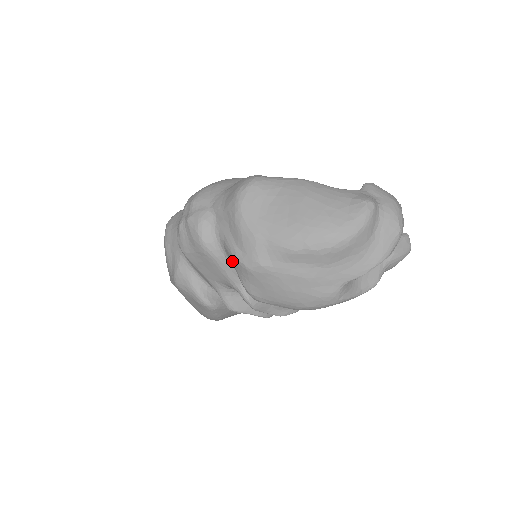
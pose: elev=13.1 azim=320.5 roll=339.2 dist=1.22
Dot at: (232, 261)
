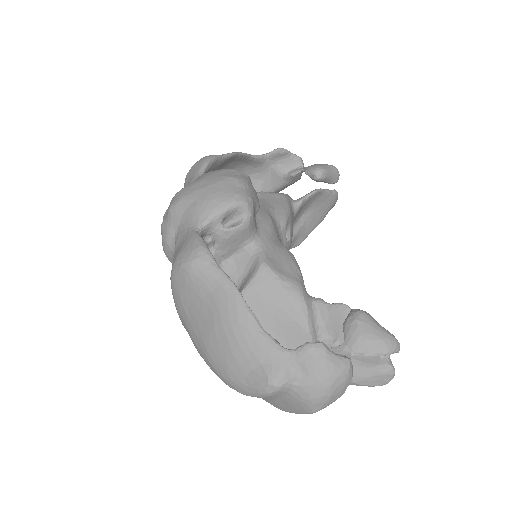
Dot at: occluded
